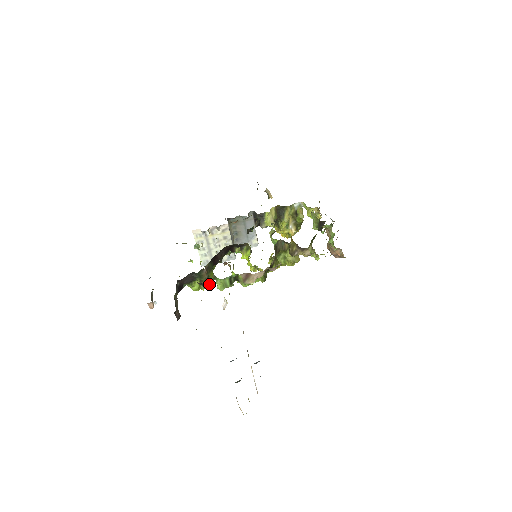
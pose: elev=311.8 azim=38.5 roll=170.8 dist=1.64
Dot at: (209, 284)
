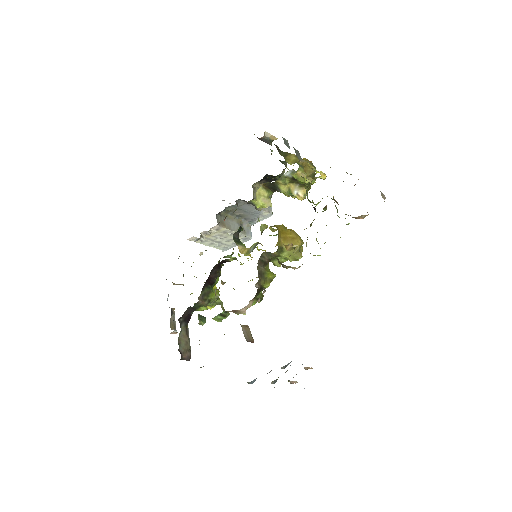
Dot at: occluded
